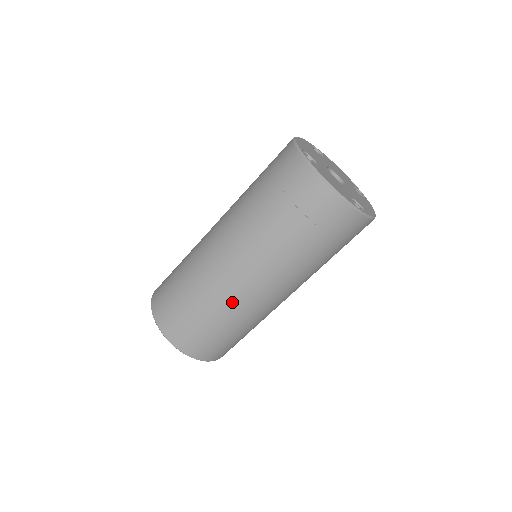
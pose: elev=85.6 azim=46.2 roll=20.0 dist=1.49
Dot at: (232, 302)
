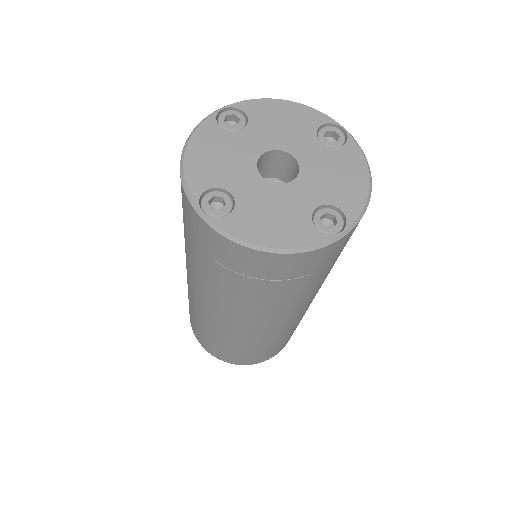
Dot at: (259, 339)
